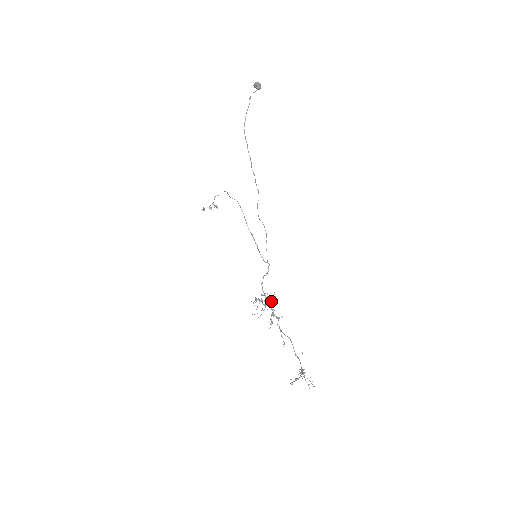
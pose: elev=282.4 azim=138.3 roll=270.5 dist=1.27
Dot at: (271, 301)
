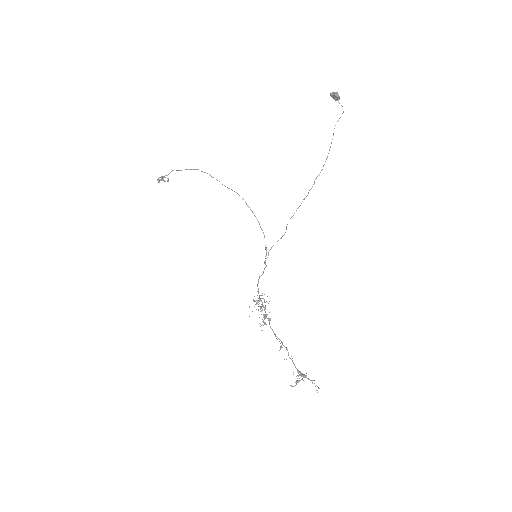
Dot at: occluded
